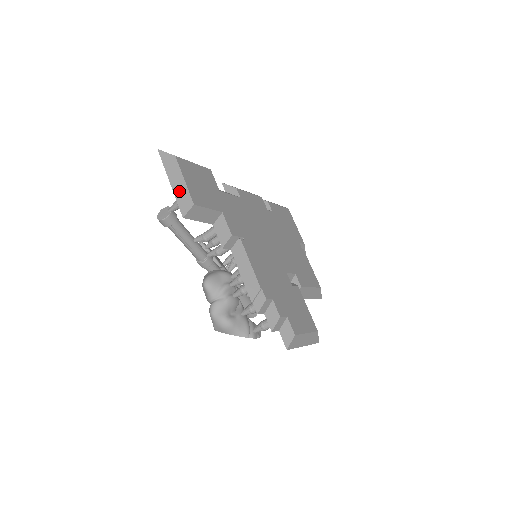
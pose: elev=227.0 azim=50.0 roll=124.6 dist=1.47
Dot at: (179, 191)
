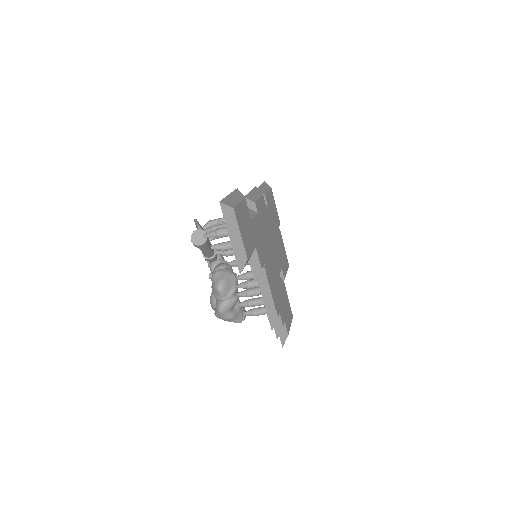
Dot at: (237, 247)
